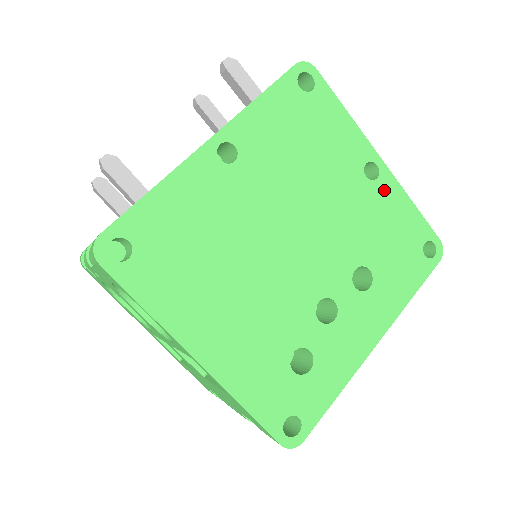
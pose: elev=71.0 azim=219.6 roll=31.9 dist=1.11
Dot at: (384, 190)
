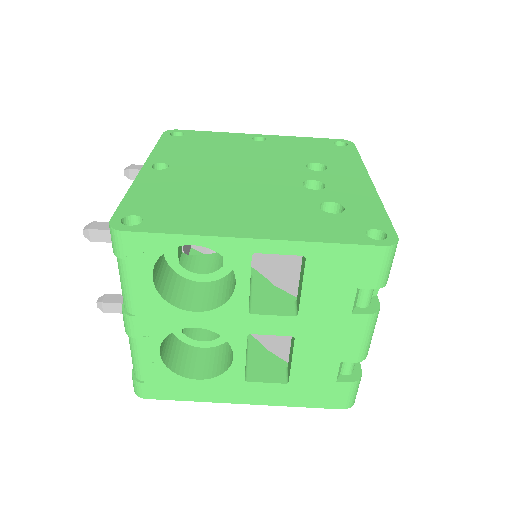
Dot at: (277, 141)
